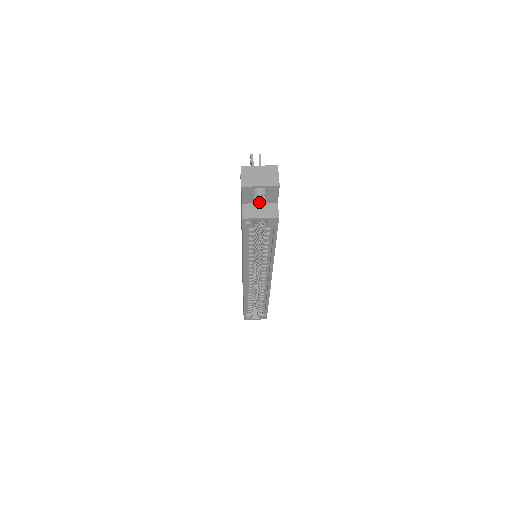
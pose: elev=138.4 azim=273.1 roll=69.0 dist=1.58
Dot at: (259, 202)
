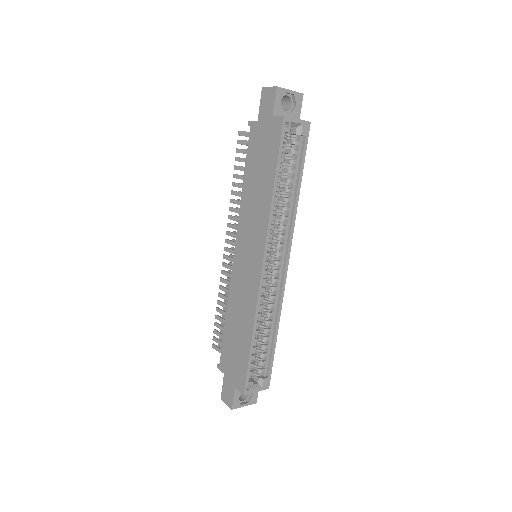
Dot at: occluded
